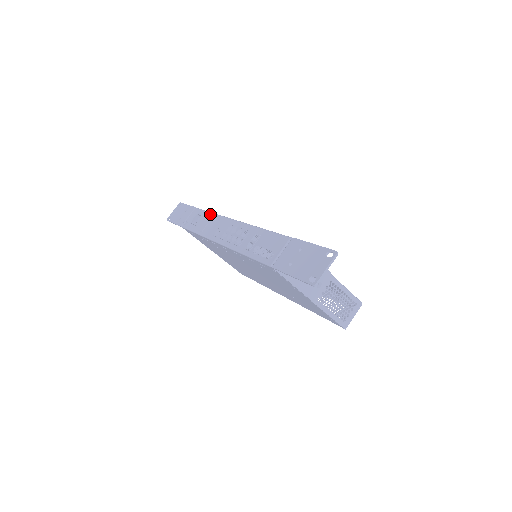
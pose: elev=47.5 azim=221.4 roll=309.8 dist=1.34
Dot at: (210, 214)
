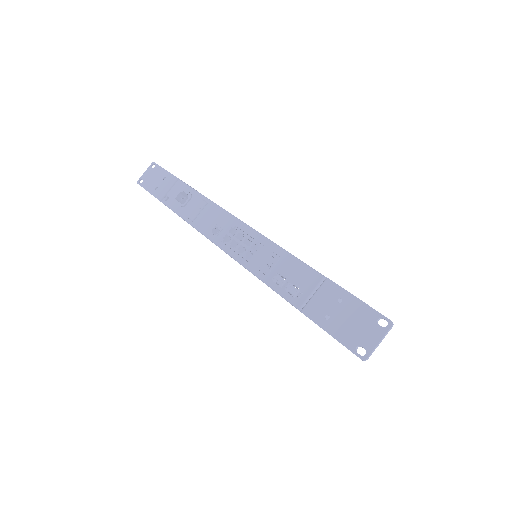
Dot at: (201, 197)
